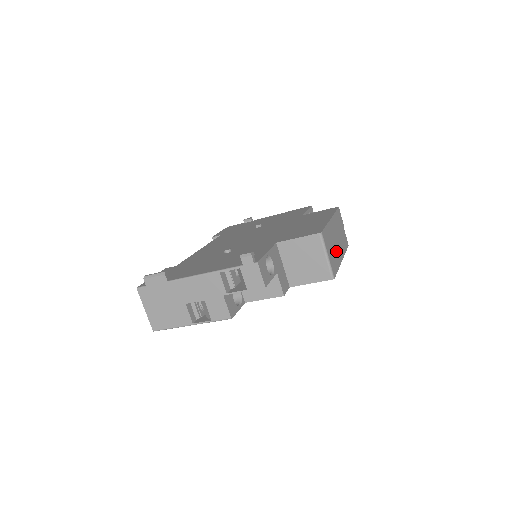
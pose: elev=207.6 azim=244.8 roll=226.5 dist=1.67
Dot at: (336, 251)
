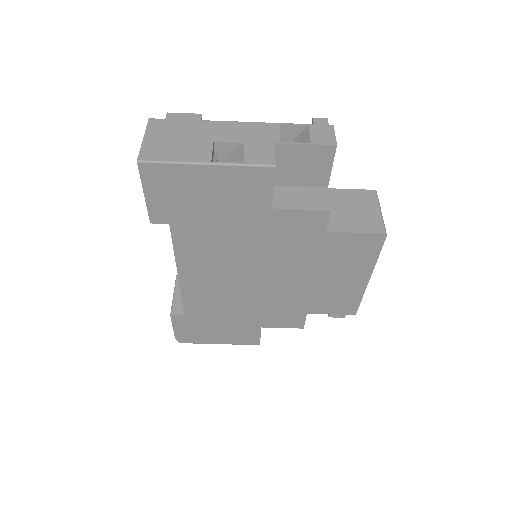
Dot at: occluded
